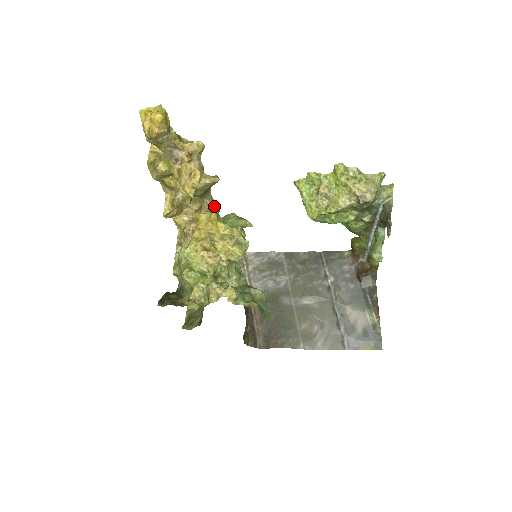
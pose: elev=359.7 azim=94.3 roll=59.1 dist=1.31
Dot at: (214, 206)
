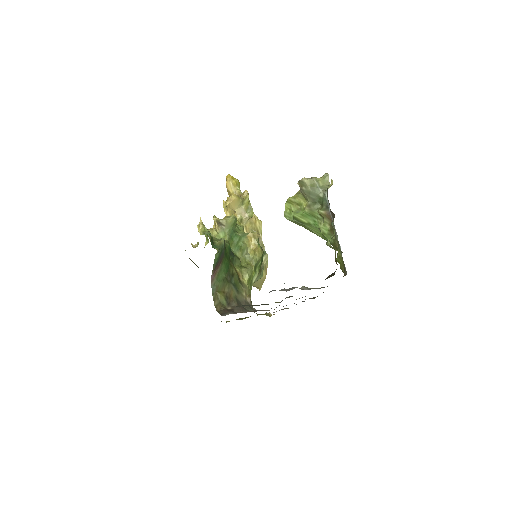
Dot at: (264, 251)
